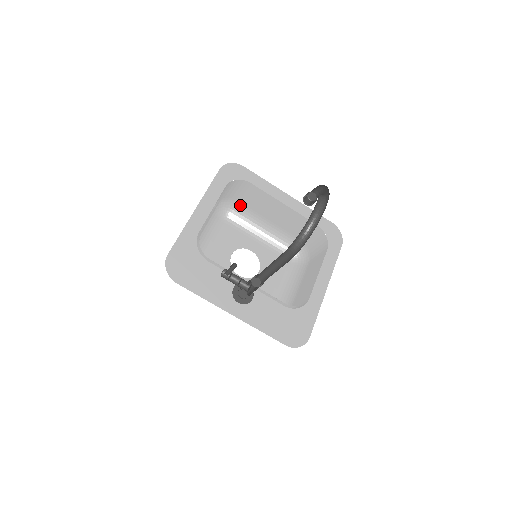
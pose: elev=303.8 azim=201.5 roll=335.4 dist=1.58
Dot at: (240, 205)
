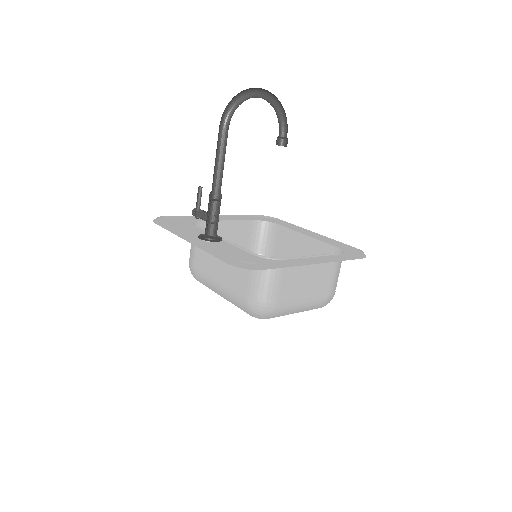
Dot at: occluded
